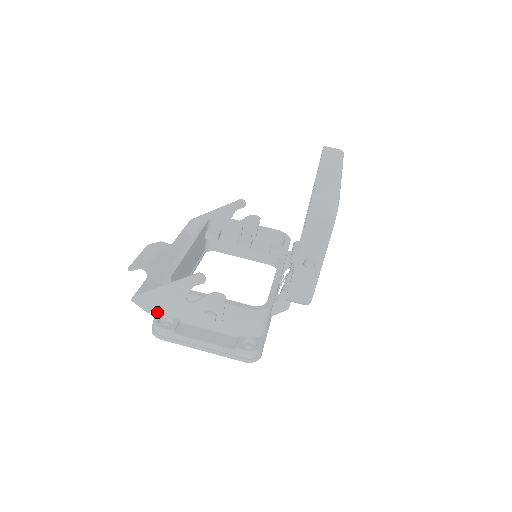
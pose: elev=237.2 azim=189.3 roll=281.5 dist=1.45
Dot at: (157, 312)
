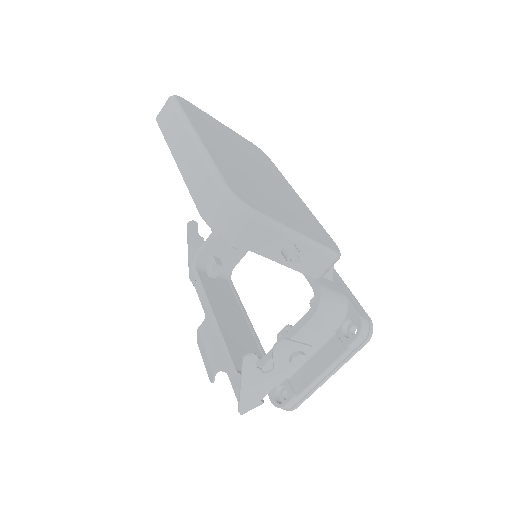
Dot at: occluded
